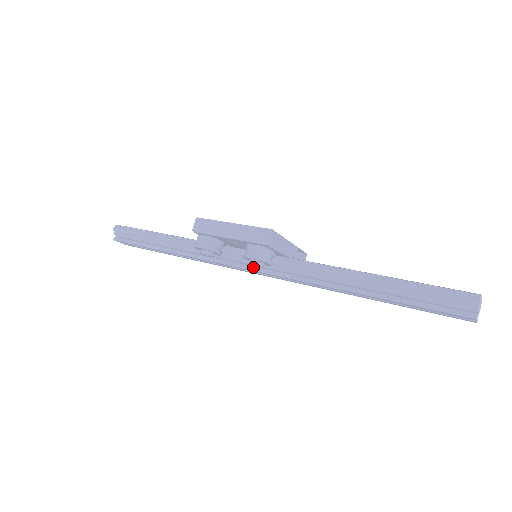
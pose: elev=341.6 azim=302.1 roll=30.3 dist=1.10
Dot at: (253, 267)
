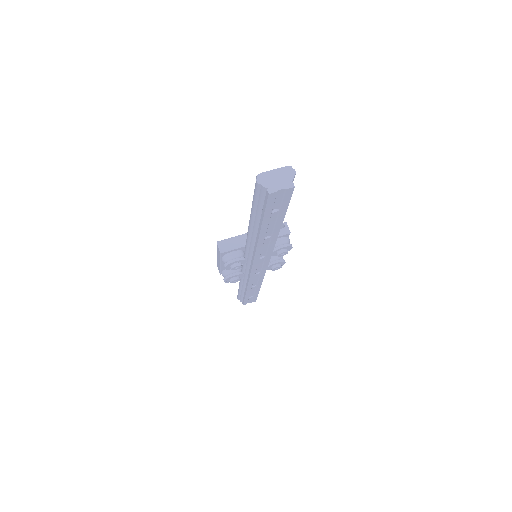
Dot at: (250, 267)
